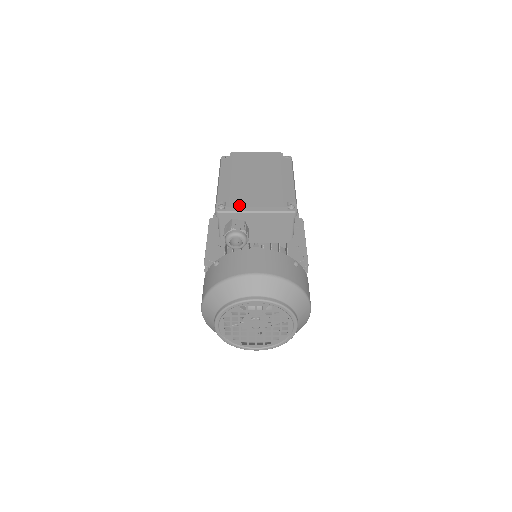
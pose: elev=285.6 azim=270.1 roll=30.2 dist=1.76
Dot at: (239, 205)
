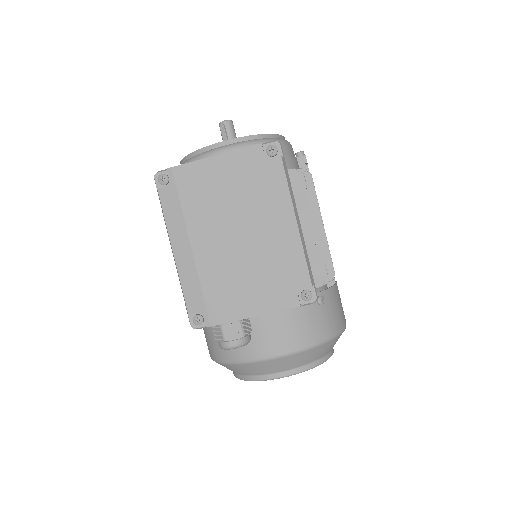
Dot at: (225, 320)
